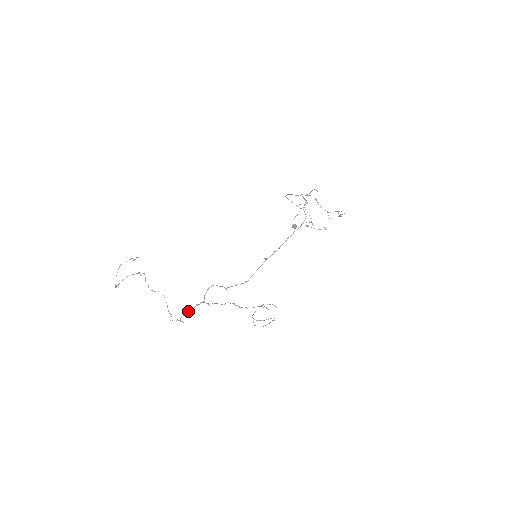
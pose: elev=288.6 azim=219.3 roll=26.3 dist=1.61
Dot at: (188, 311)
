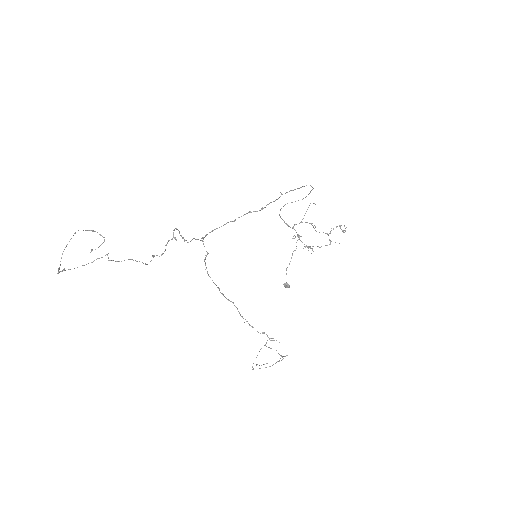
Dot at: (182, 237)
